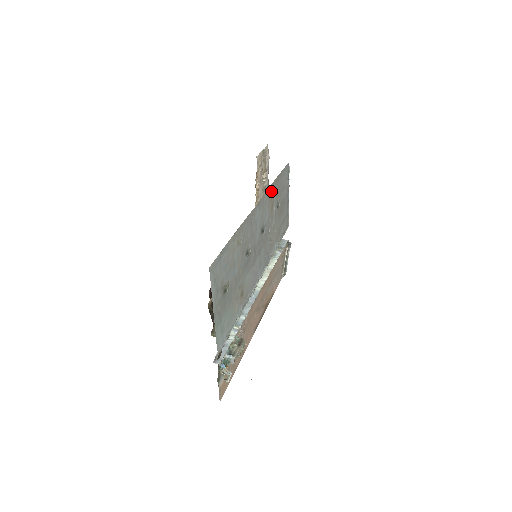
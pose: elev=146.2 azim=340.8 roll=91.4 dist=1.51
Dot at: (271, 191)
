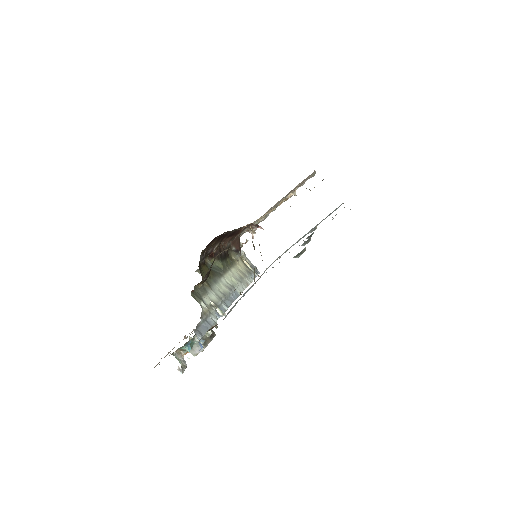
Dot at: occluded
